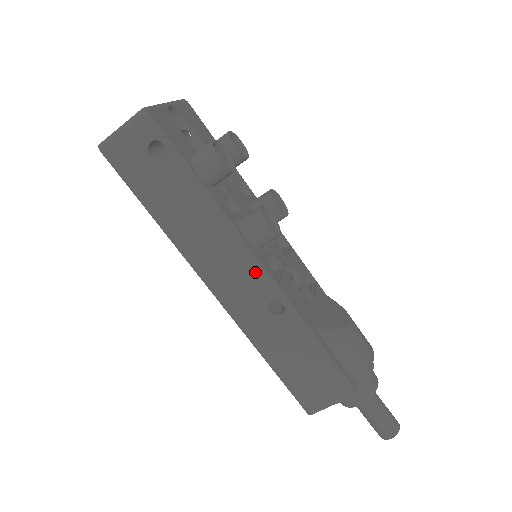
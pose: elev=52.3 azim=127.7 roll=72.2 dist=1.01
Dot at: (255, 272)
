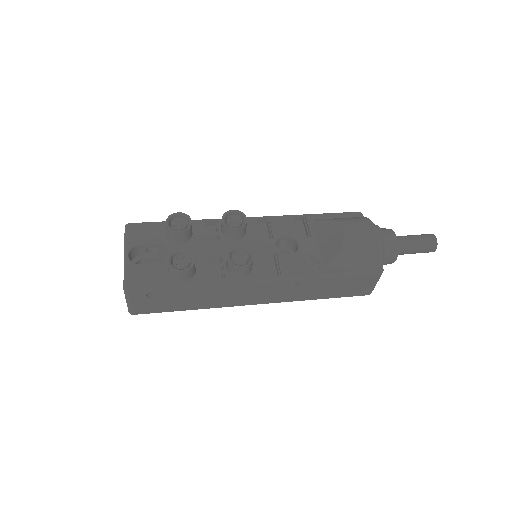
Dot at: (263, 285)
